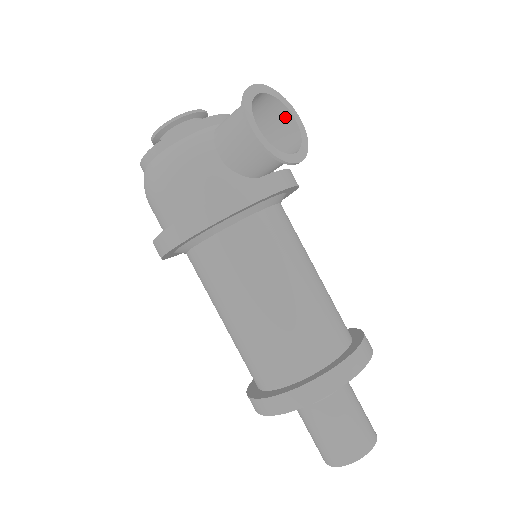
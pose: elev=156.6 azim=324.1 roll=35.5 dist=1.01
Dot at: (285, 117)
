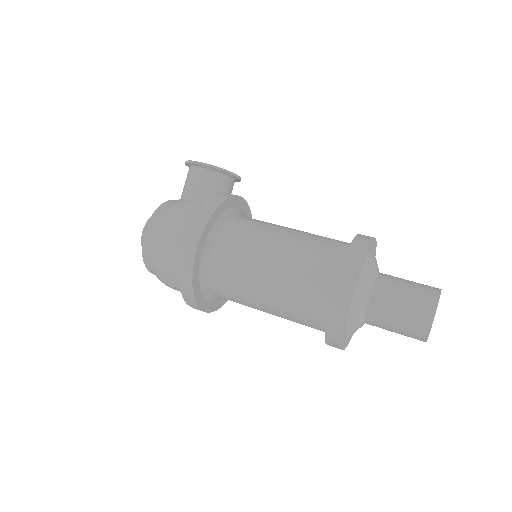
Dot at: occluded
